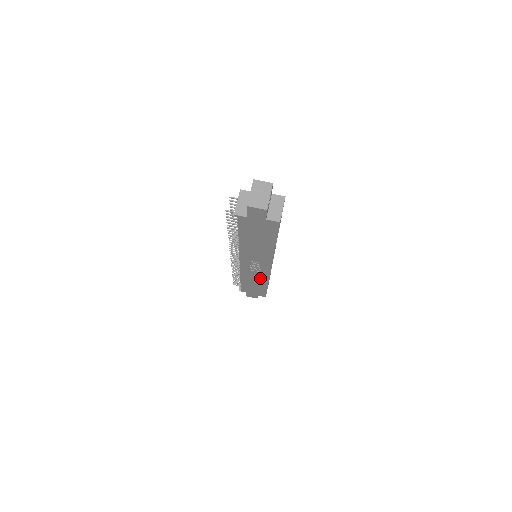
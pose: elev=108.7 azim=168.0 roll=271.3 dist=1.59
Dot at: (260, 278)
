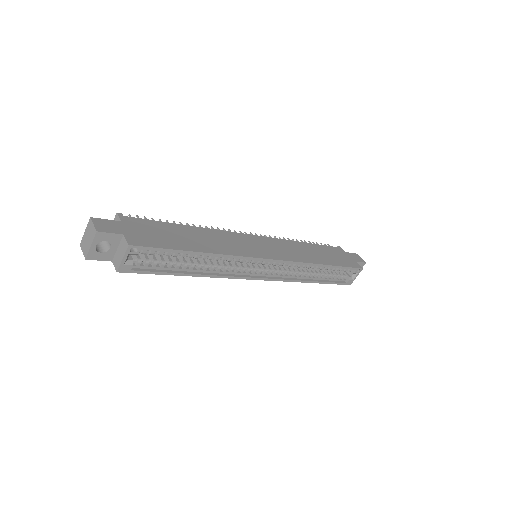
Dot at: occluded
